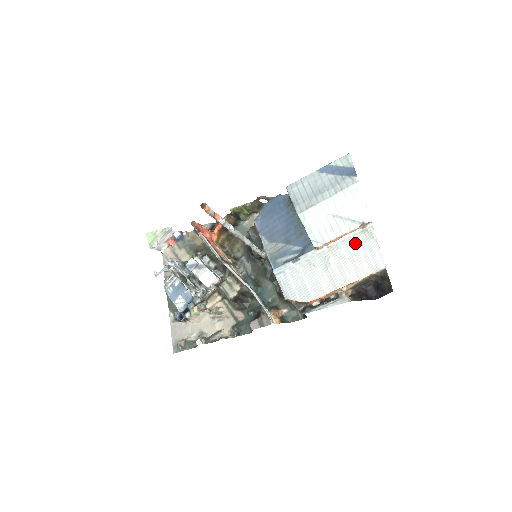
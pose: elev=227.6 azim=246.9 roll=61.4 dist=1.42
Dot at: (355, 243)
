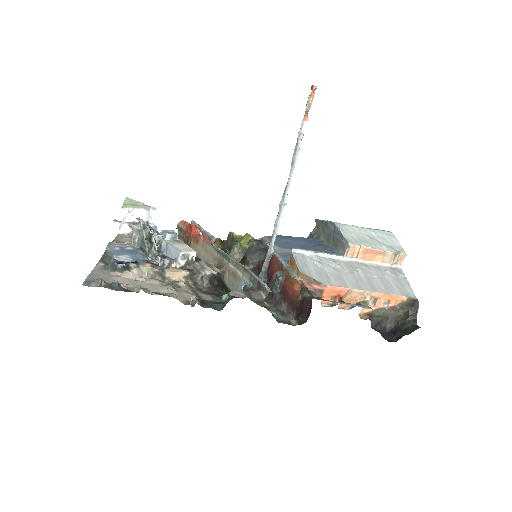
Dot at: (384, 271)
